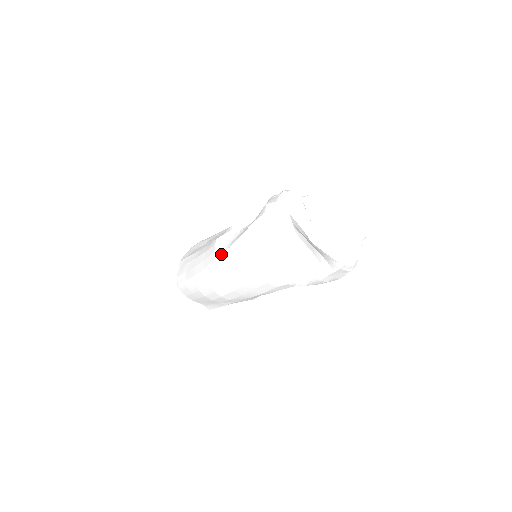
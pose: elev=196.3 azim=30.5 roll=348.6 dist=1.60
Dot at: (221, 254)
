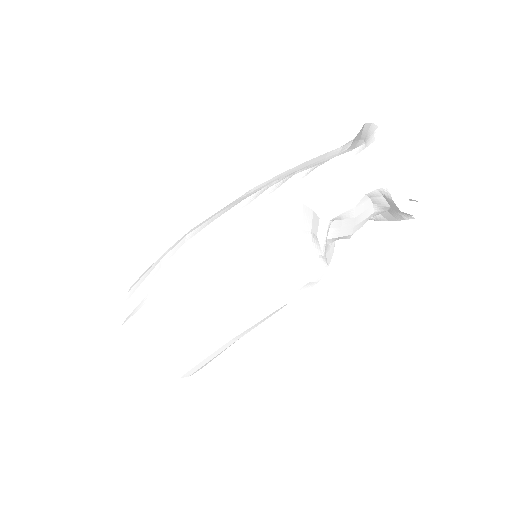
Dot at: occluded
